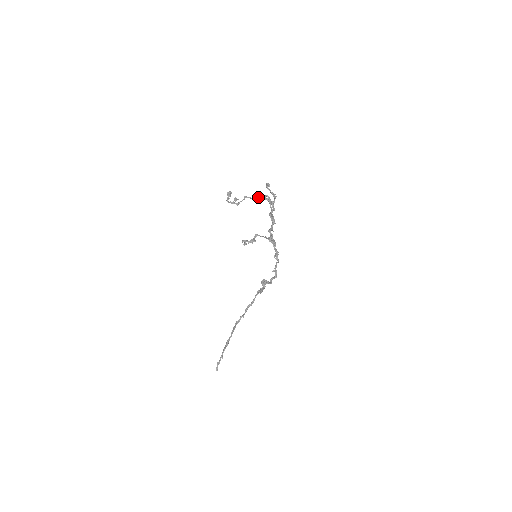
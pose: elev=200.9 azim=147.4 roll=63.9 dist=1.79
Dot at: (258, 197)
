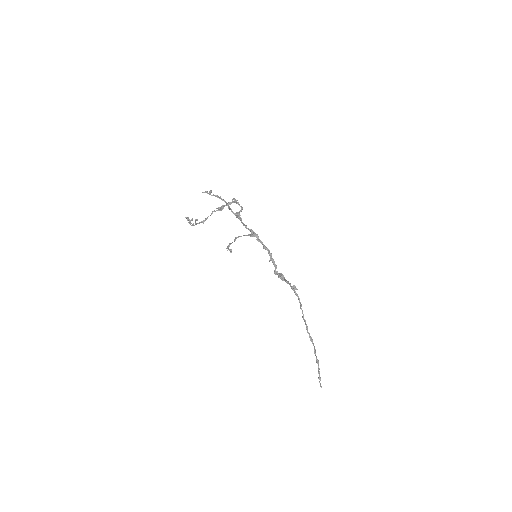
Dot at: (222, 206)
